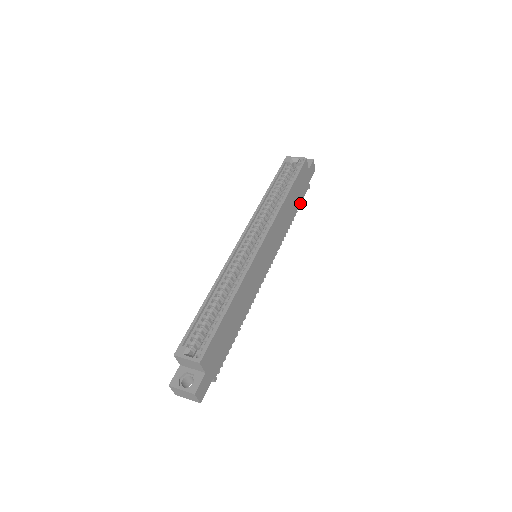
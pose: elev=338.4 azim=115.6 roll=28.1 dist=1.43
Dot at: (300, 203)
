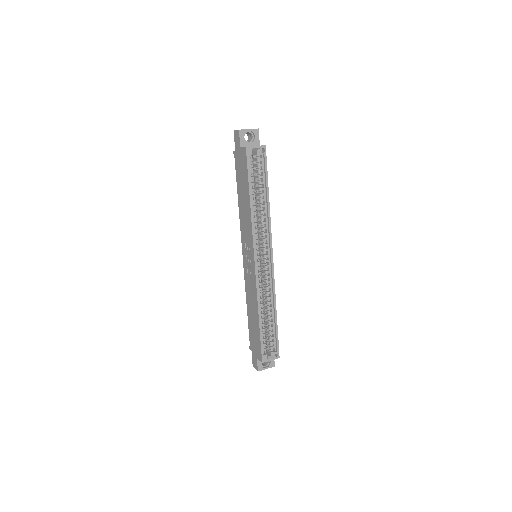
Dot at: occluded
